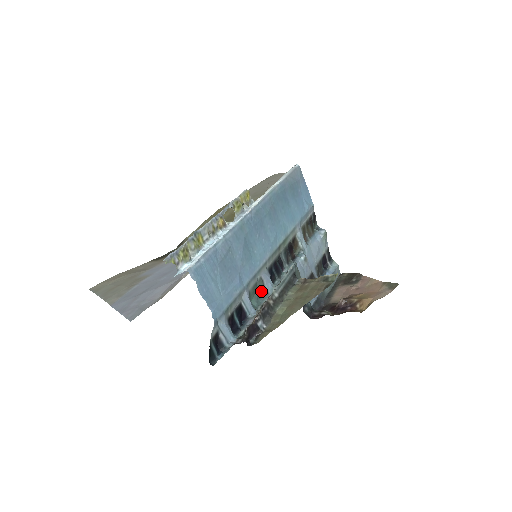
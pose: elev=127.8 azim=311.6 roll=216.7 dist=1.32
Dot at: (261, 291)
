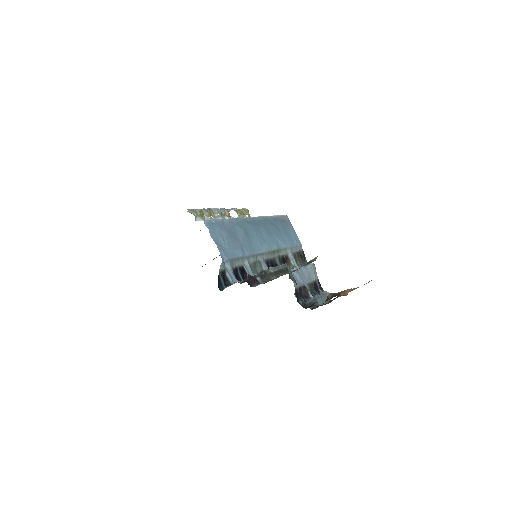
Dot at: occluded
